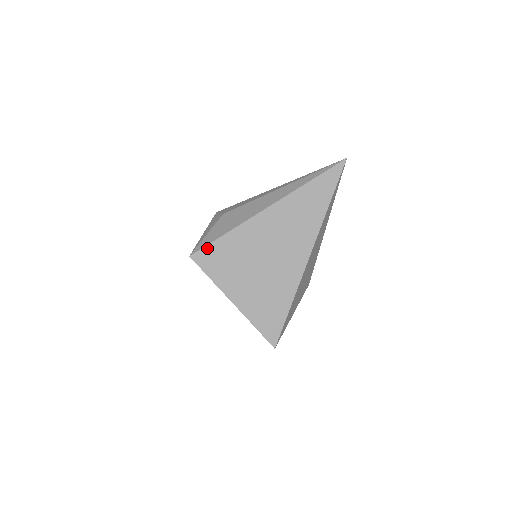
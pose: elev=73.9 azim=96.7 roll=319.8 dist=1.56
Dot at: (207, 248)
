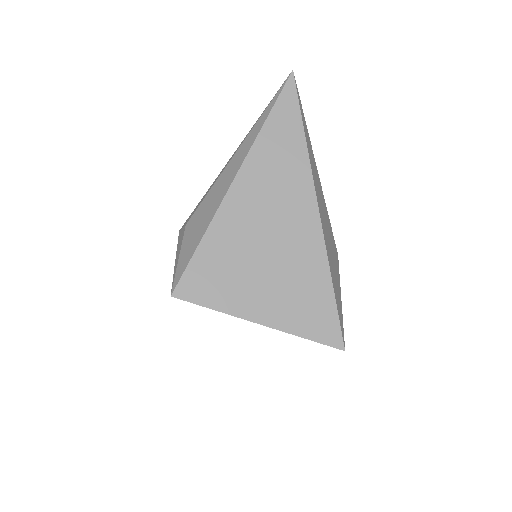
Dot at: (187, 273)
